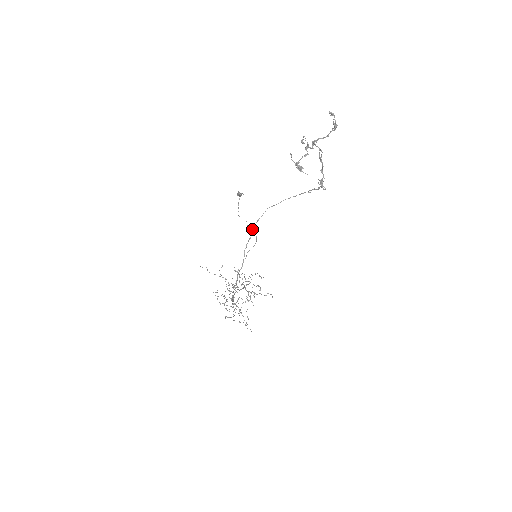
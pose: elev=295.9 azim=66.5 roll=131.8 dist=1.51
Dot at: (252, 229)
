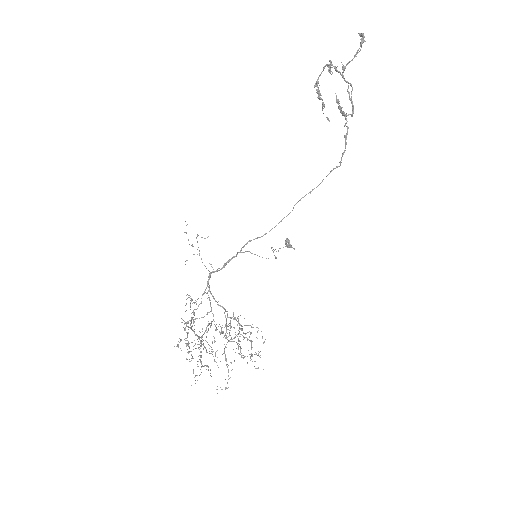
Dot at: occluded
